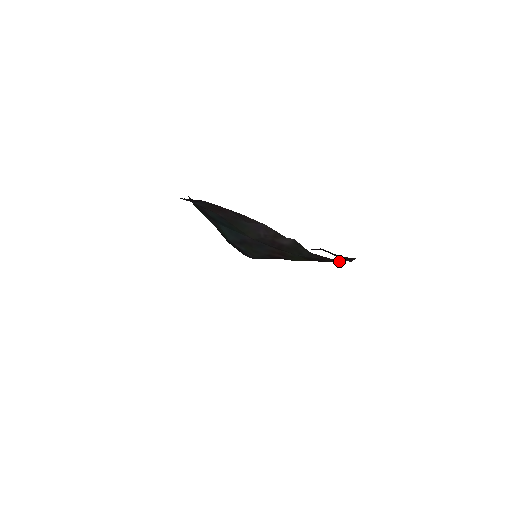
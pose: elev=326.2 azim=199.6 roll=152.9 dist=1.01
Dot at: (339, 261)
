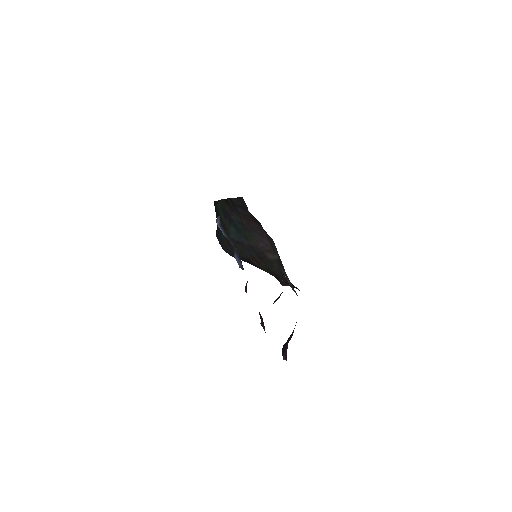
Dot at: occluded
